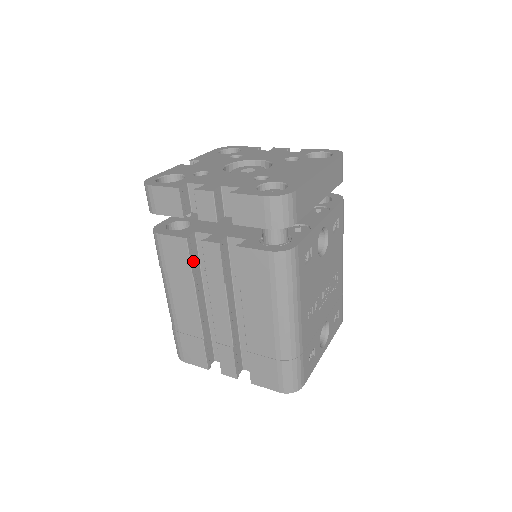
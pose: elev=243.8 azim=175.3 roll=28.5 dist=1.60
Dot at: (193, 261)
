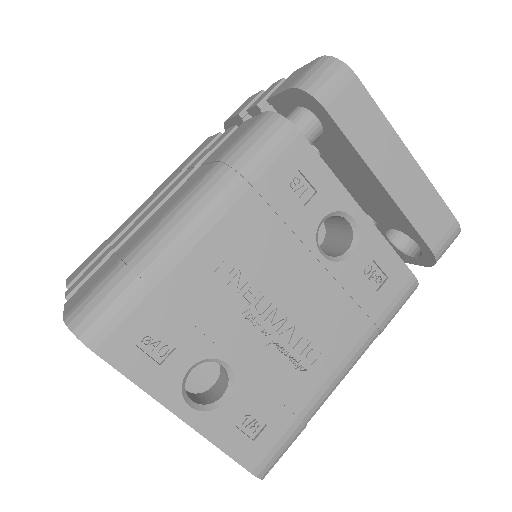
Dot at: occluded
